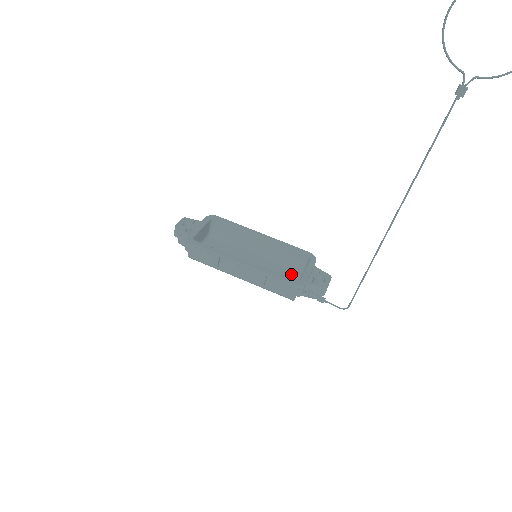
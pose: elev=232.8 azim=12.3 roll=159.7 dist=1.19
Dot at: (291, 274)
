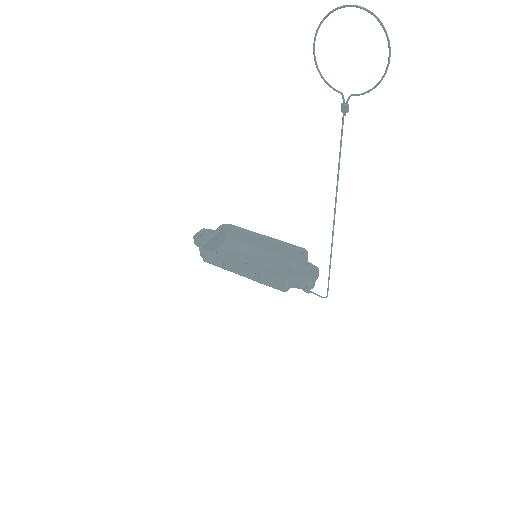
Dot at: (290, 268)
